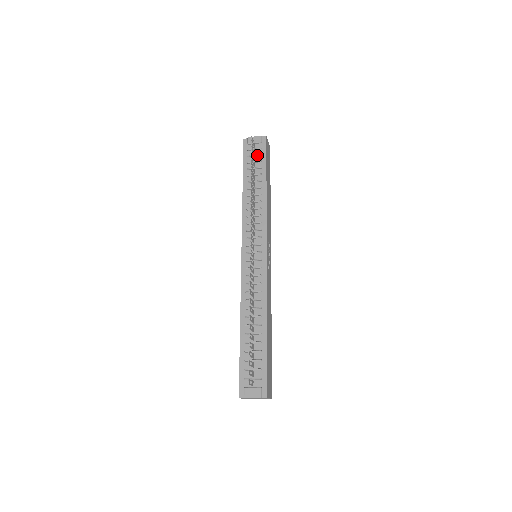
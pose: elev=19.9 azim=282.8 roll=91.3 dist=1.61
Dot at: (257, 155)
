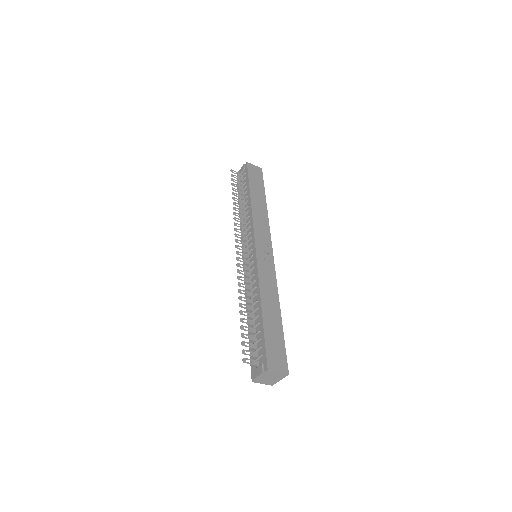
Dot at: (243, 180)
